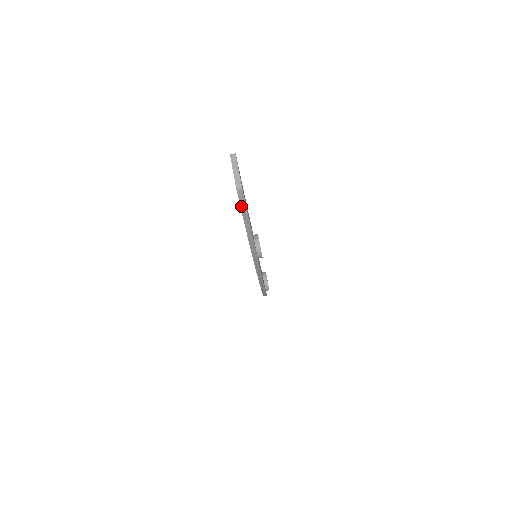
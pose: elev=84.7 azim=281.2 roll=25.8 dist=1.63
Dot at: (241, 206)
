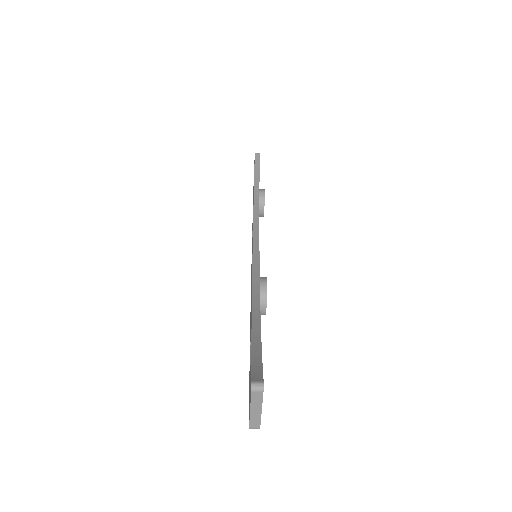
Dot at: occluded
